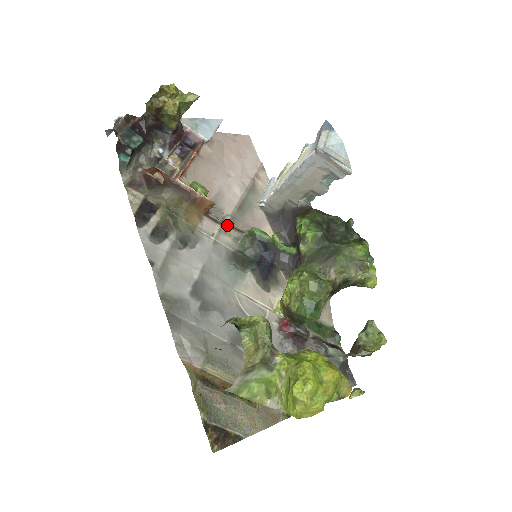
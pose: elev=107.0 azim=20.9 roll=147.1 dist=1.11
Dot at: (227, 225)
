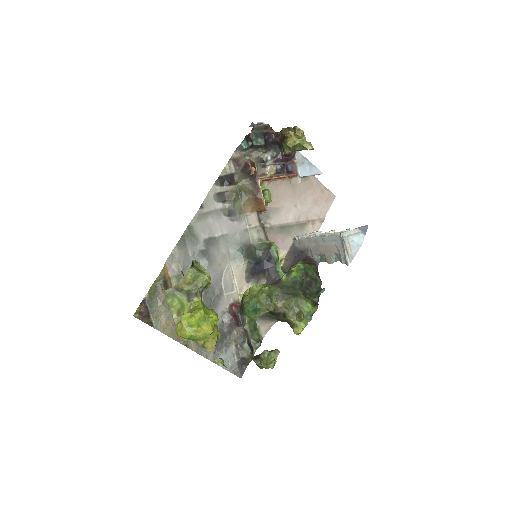
Dot at: (263, 228)
